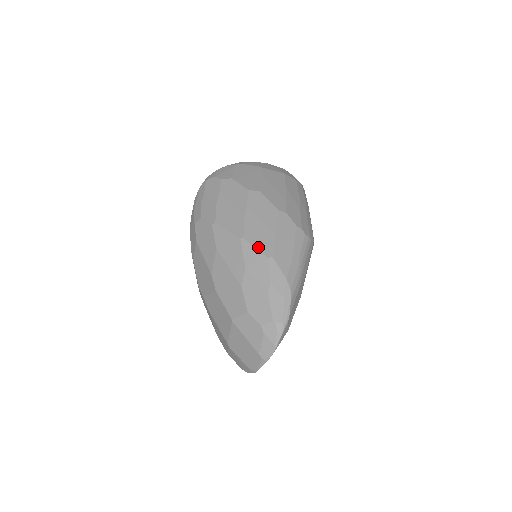
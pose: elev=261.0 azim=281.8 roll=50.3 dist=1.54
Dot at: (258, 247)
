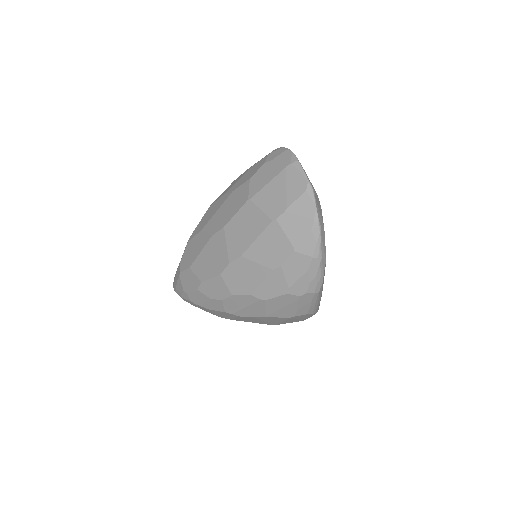
Dot at: occluded
